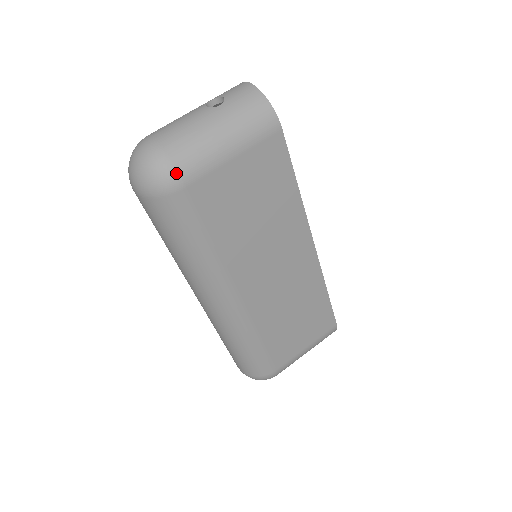
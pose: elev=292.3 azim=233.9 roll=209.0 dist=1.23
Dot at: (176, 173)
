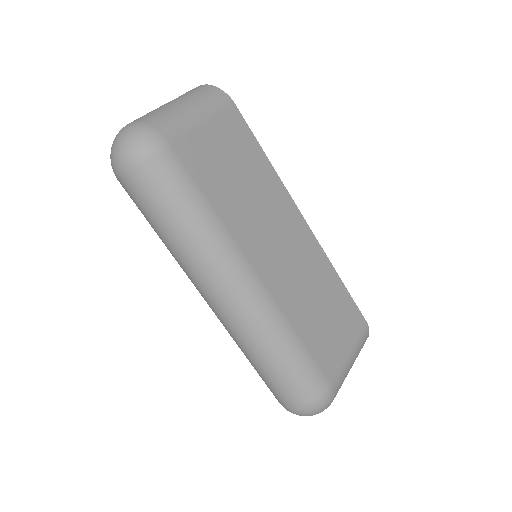
Dot at: (158, 133)
